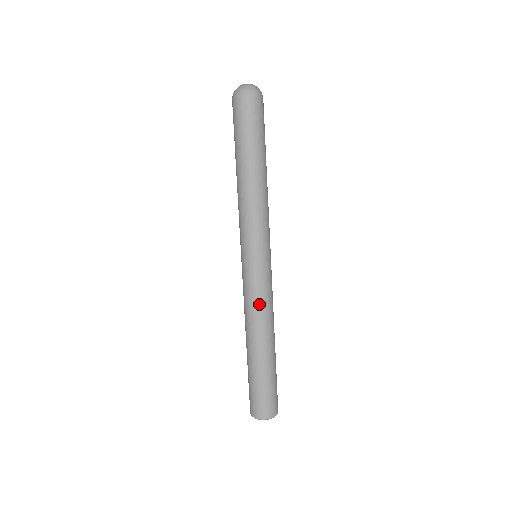
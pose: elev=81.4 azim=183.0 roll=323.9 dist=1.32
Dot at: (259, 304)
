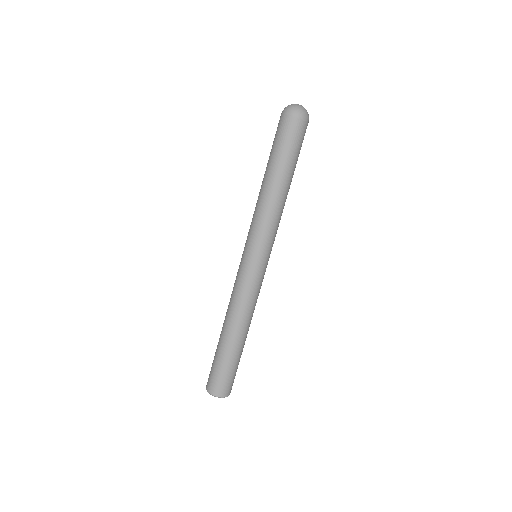
Dot at: (247, 299)
